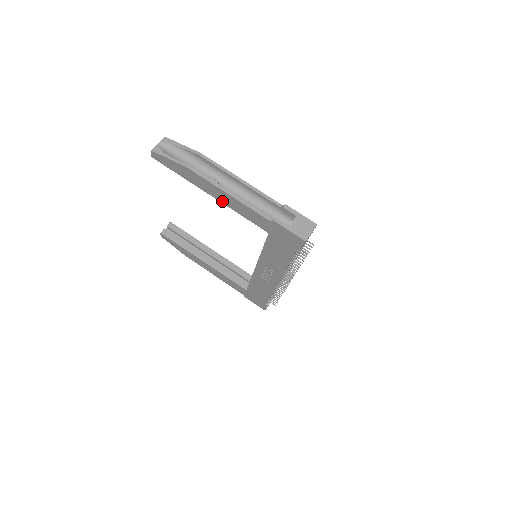
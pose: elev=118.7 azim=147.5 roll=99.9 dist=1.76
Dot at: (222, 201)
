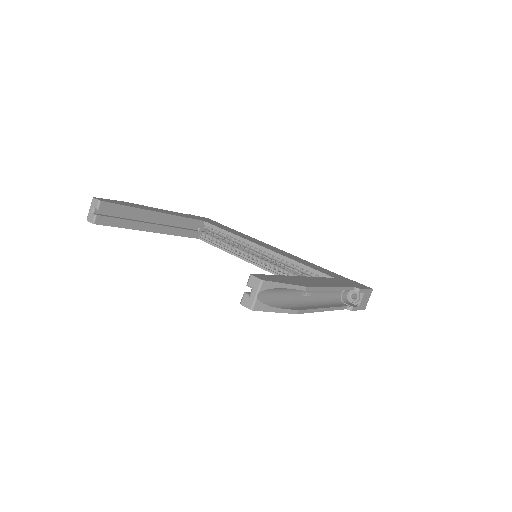
Dot at: occluded
